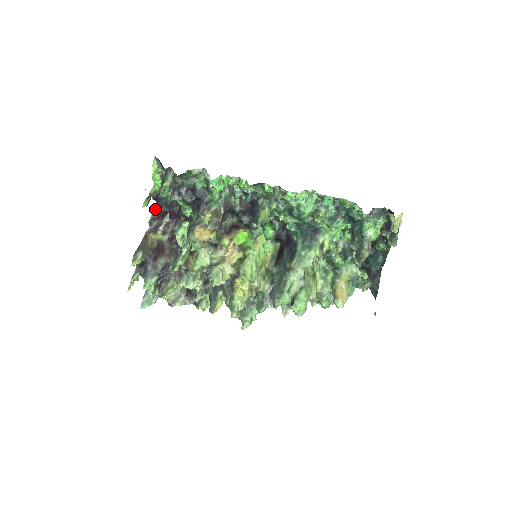
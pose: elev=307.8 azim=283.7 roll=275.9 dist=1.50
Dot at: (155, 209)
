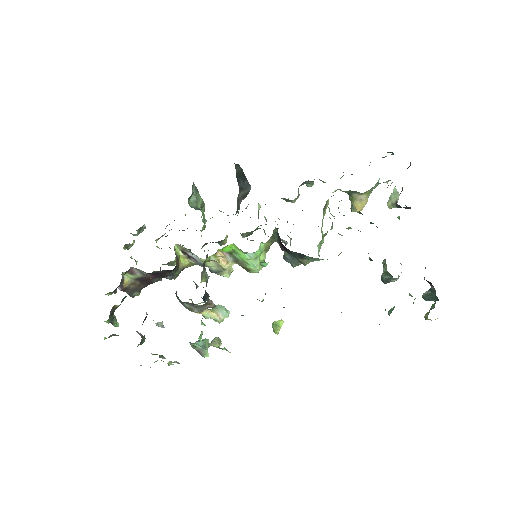
Dot at: (110, 294)
